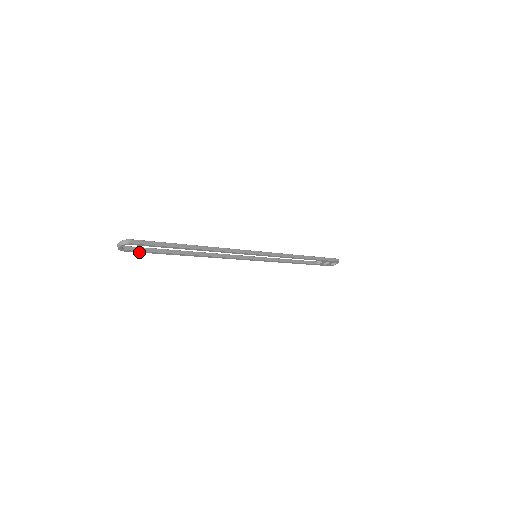
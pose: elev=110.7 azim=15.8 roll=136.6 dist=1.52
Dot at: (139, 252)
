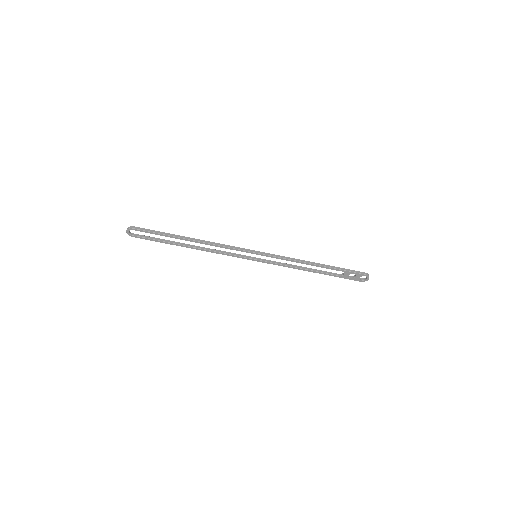
Dot at: (145, 239)
